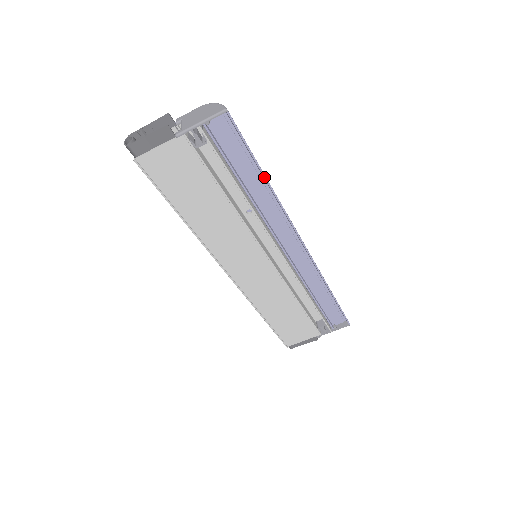
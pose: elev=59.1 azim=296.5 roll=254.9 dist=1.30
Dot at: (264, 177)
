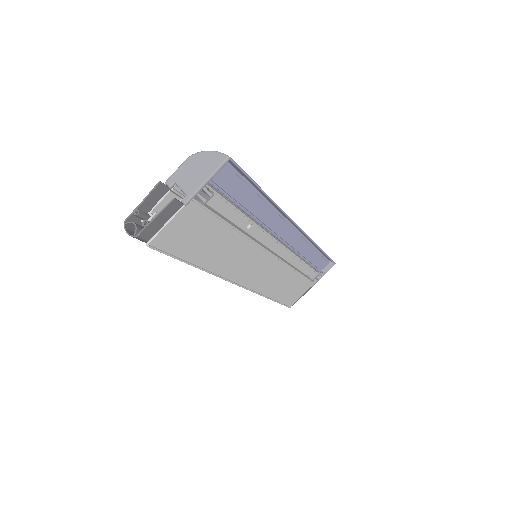
Dot at: (266, 195)
